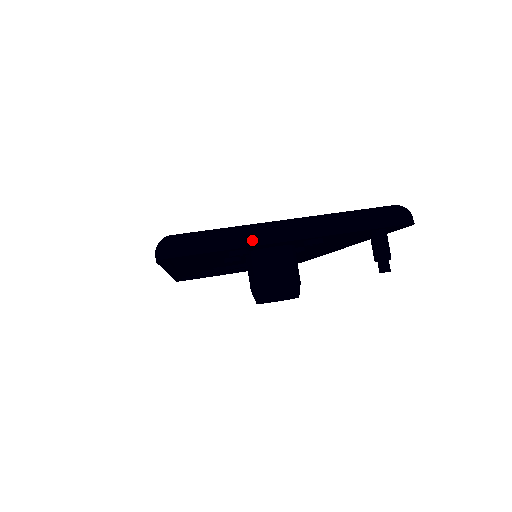
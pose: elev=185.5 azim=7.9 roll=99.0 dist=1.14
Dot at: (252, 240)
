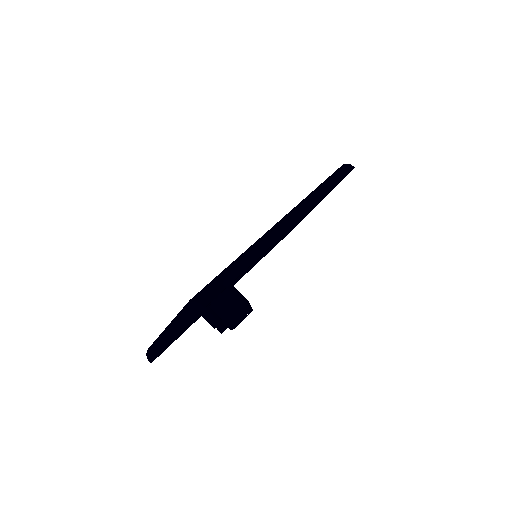
Dot at: (160, 348)
